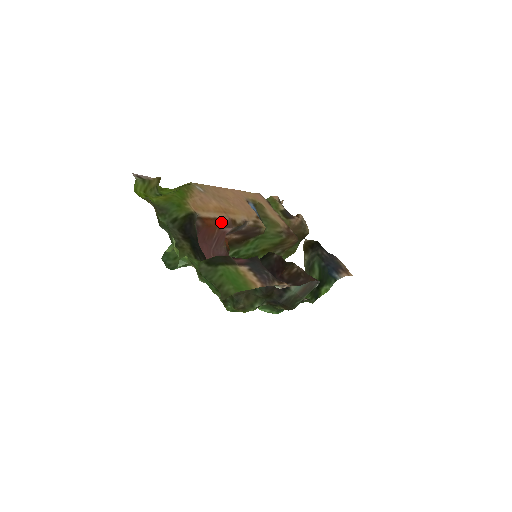
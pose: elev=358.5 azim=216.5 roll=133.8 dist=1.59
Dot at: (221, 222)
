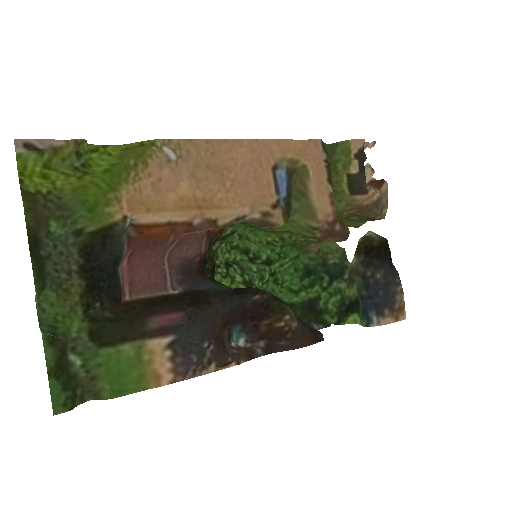
Dot at: (181, 228)
